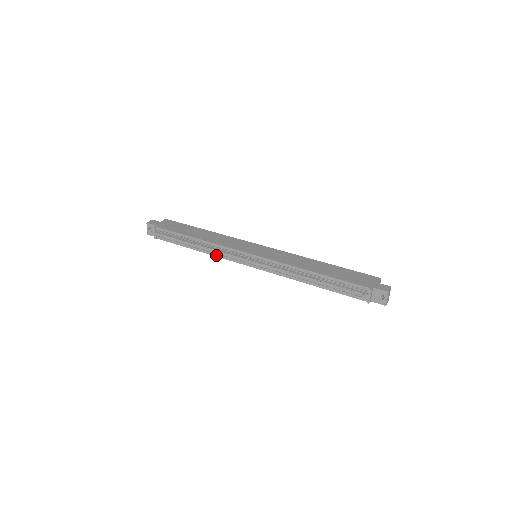
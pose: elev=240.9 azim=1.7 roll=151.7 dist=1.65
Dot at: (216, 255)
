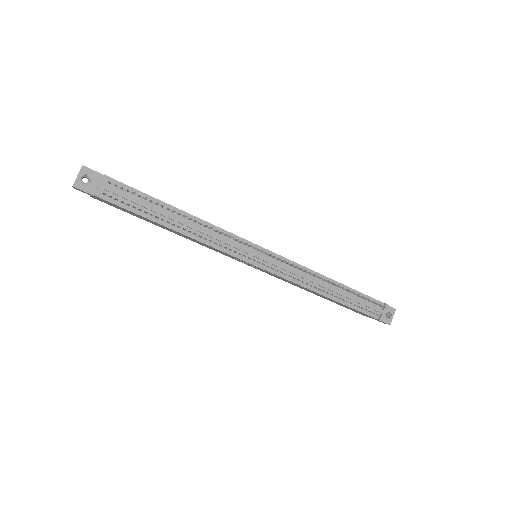
Dot at: (207, 242)
